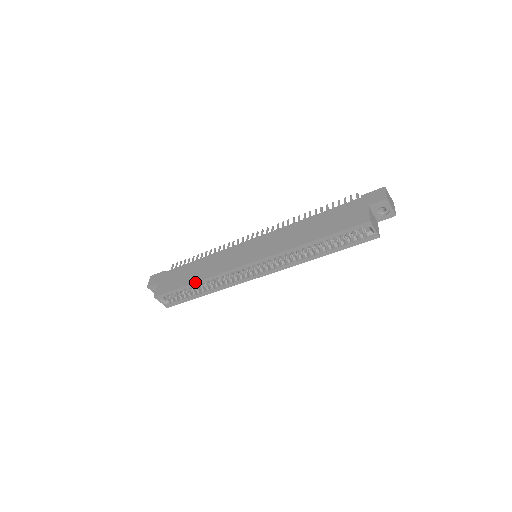
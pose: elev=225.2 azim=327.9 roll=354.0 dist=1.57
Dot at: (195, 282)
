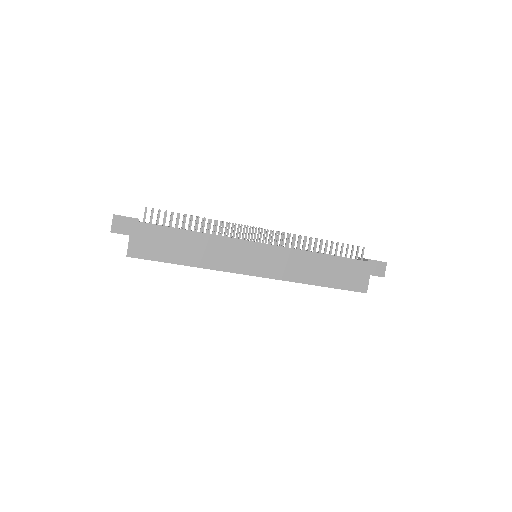
Dot at: (190, 266)
